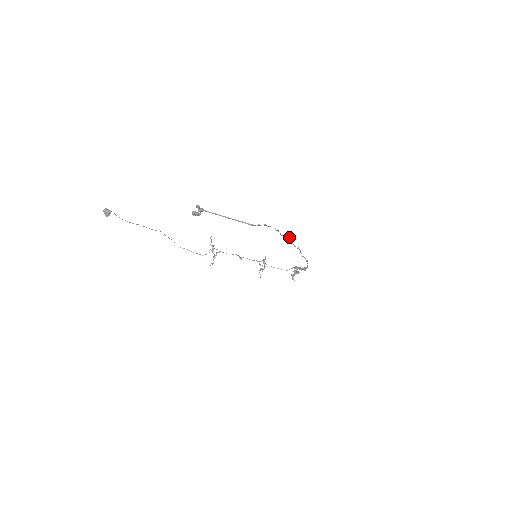
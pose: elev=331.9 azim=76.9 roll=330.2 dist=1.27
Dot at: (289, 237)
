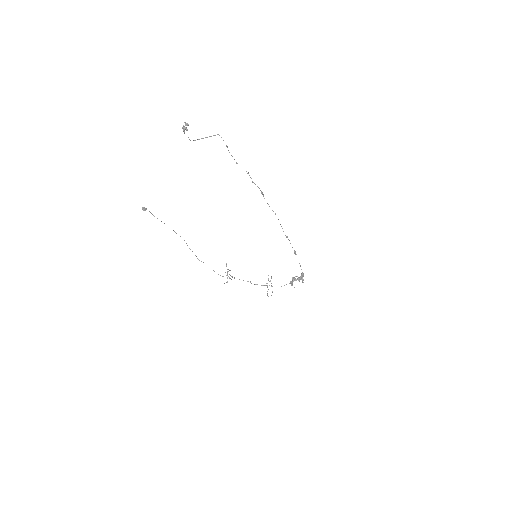
Dot at: (263, 194)
